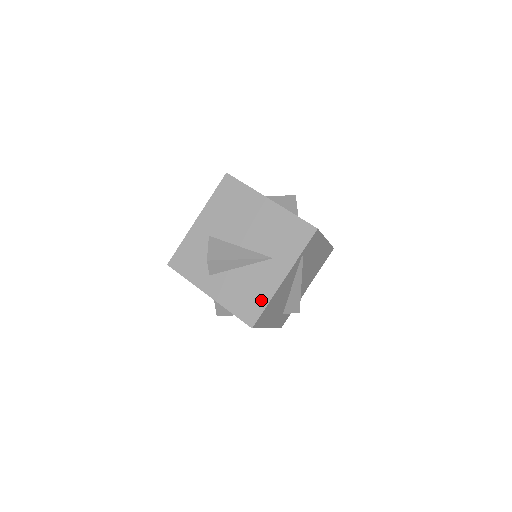
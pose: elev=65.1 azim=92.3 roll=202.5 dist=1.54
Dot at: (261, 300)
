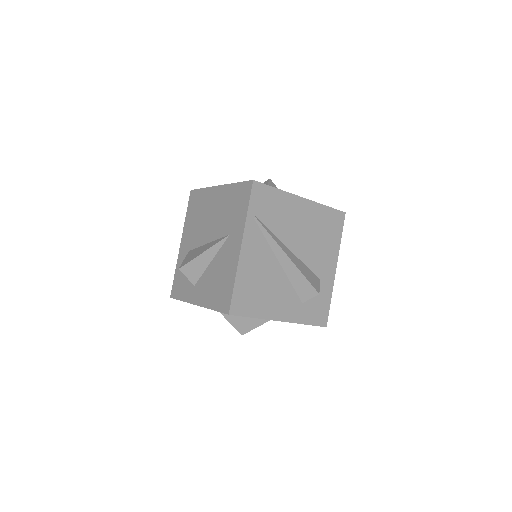
Dot at: (229, 281)
